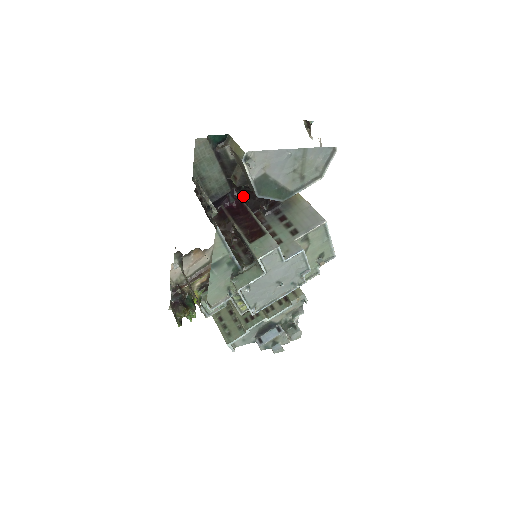
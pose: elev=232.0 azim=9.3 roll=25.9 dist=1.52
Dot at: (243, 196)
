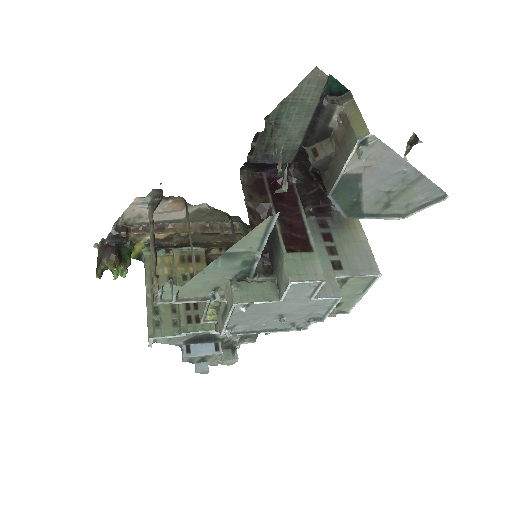
Dot at: (298, 179)
